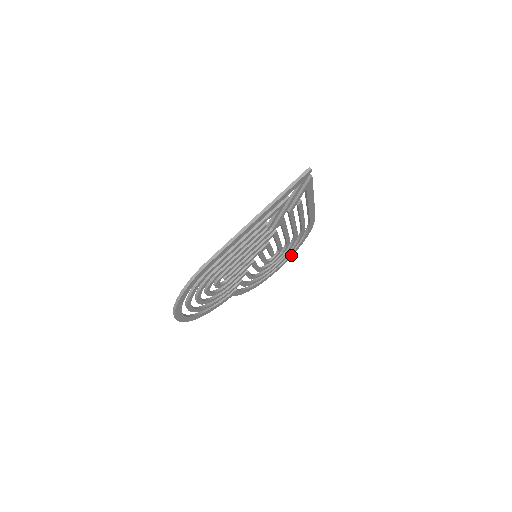
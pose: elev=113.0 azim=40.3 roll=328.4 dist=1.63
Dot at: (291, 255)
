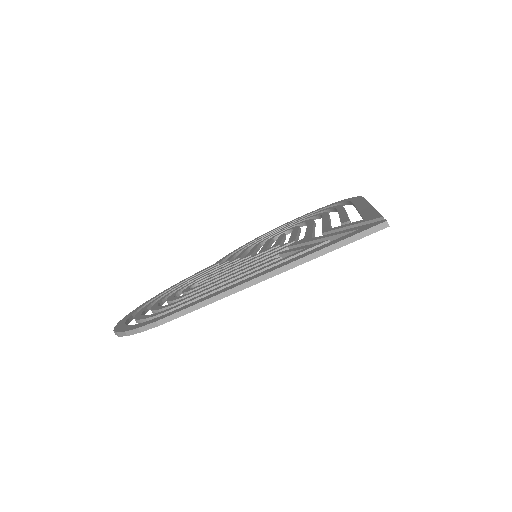
Dot at: occluded
